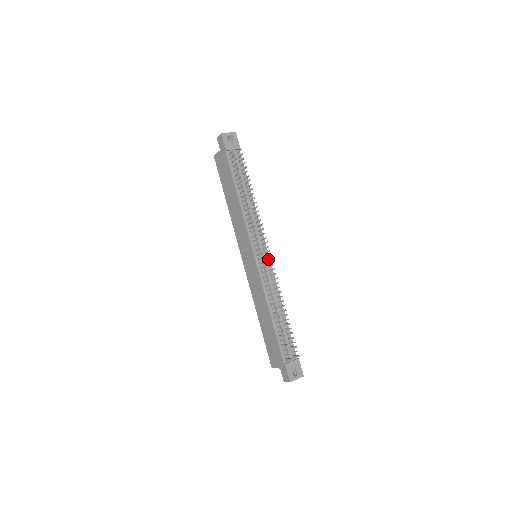
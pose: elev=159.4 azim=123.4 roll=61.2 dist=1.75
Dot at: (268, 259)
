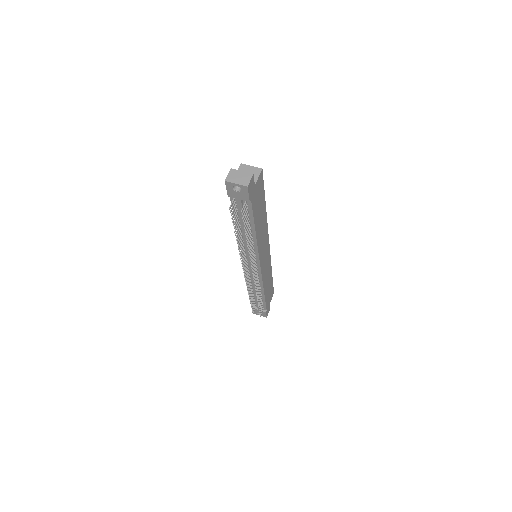
Dot at: (259, 270)
